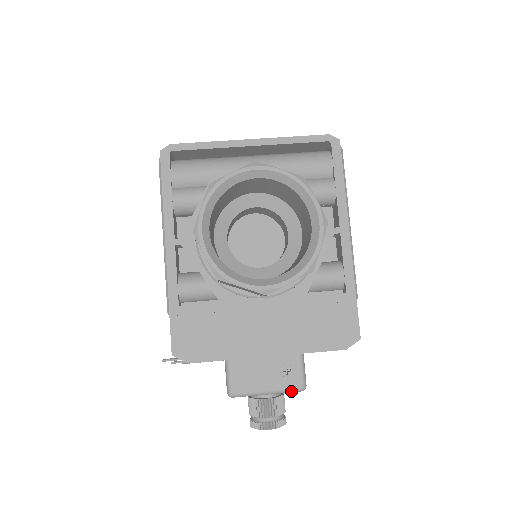
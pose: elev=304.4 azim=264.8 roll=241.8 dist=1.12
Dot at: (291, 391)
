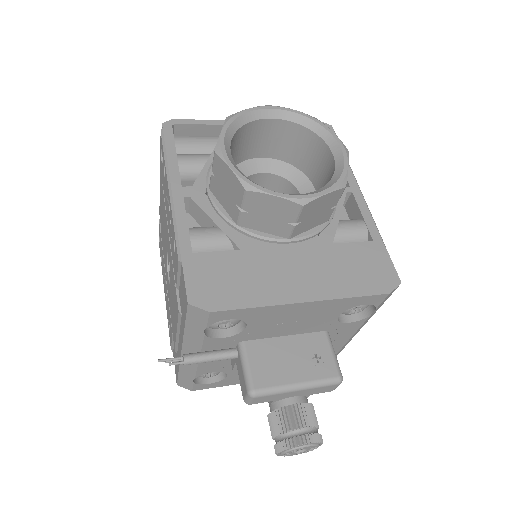
Dot at: (326, 383)
